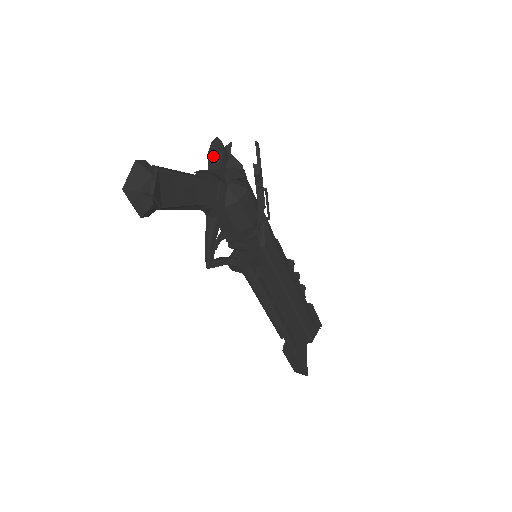
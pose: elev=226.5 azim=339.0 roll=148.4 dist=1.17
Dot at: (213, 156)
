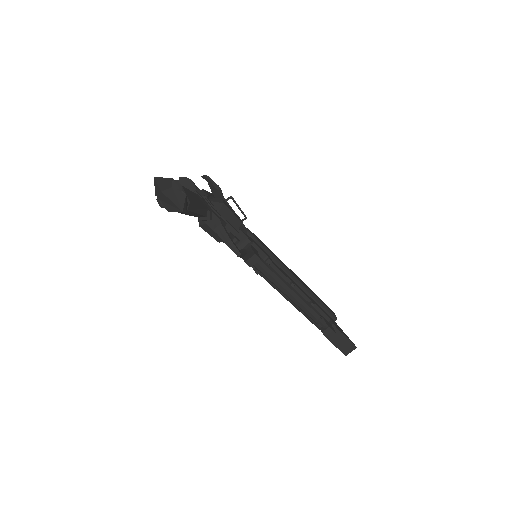
Dot at: occluded
